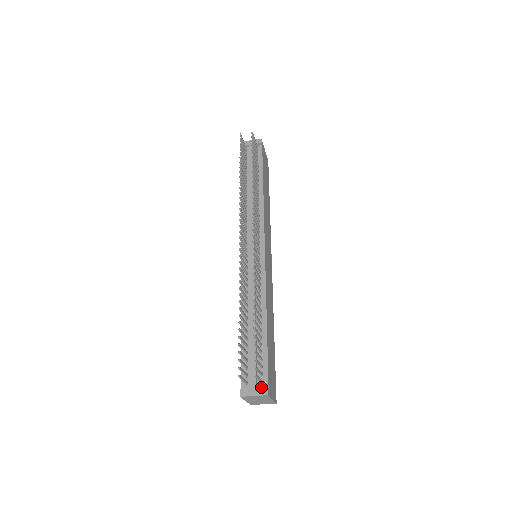
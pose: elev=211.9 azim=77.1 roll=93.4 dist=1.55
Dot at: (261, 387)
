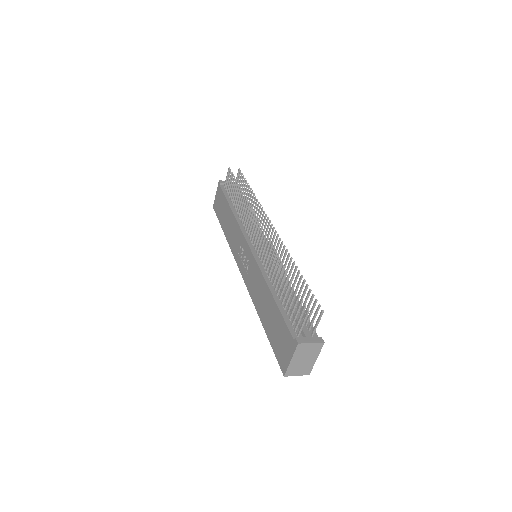
Dot at: (315, 336)
